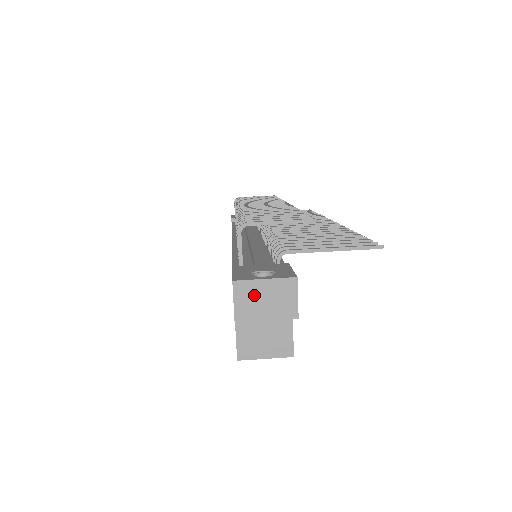
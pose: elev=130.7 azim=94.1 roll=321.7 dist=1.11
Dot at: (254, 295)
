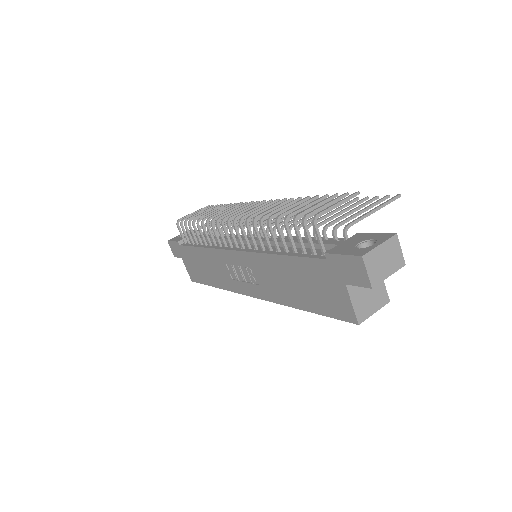
Dot at: (377, 260)
